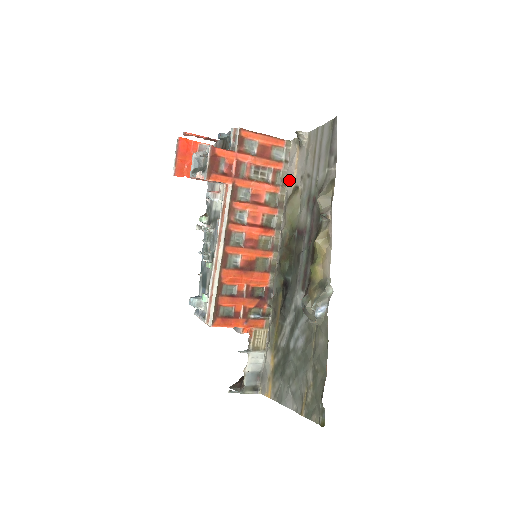
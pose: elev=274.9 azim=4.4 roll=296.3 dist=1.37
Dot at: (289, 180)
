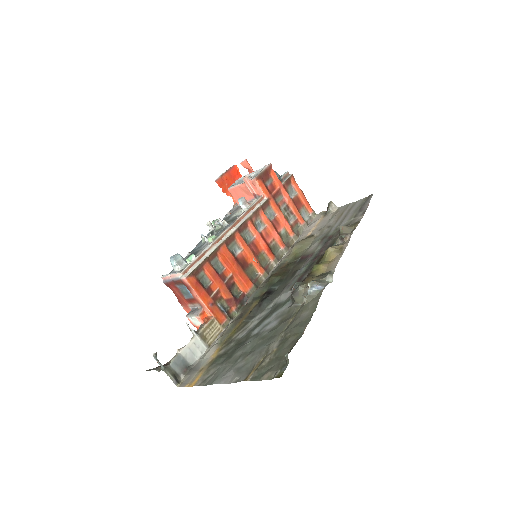
Dot at: (304, 233)
